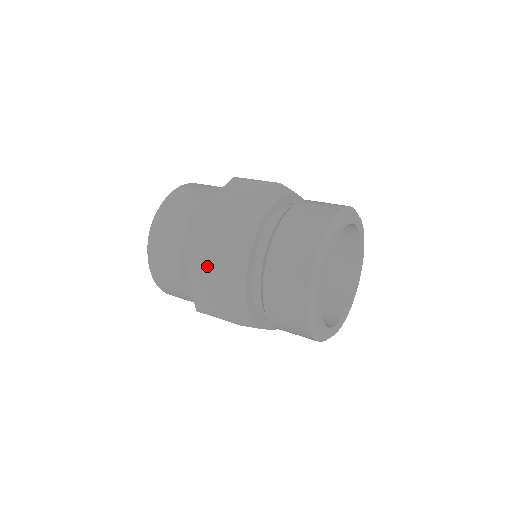
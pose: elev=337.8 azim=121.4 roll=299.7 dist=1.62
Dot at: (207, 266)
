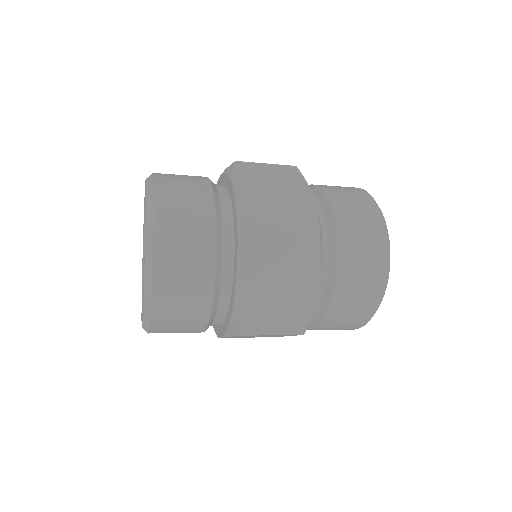
Dot at: (267, 271)
